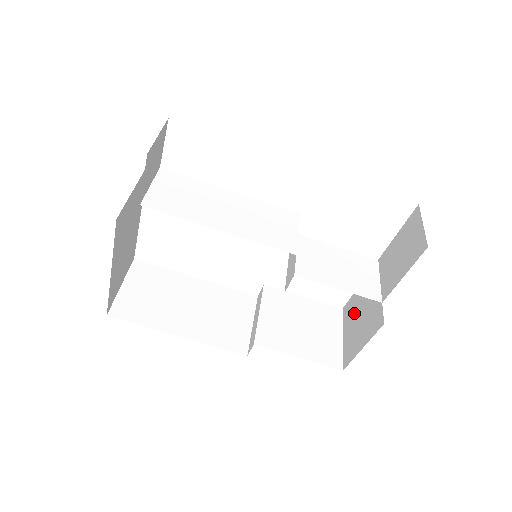
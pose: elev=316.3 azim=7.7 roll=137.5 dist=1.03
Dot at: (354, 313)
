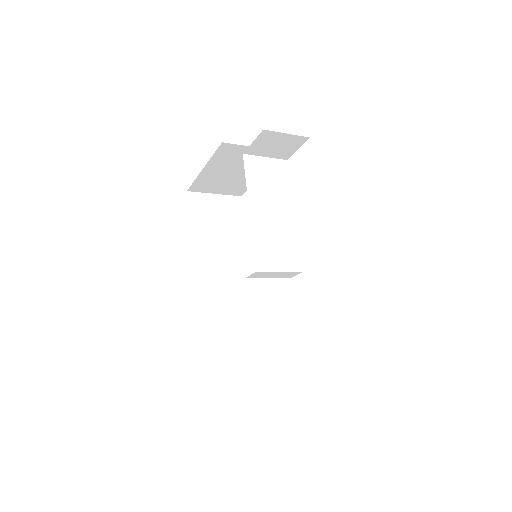
Dot at: occluded
